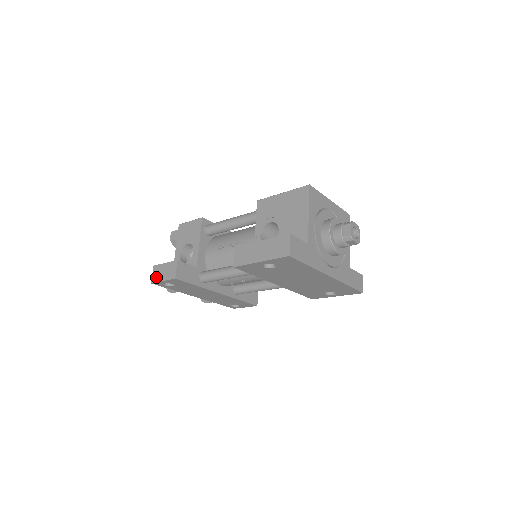
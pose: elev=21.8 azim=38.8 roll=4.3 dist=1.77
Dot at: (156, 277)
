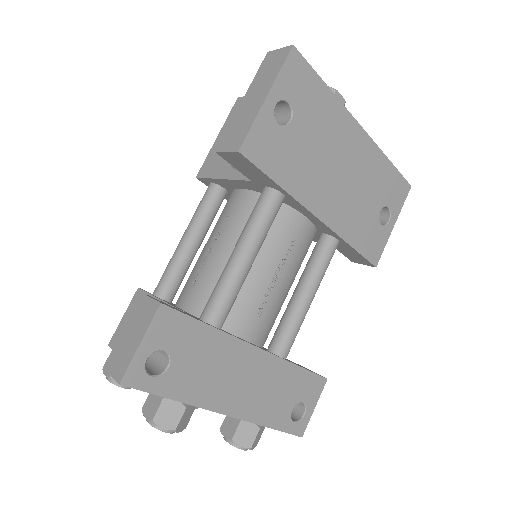
Dot at: (121, 363)
